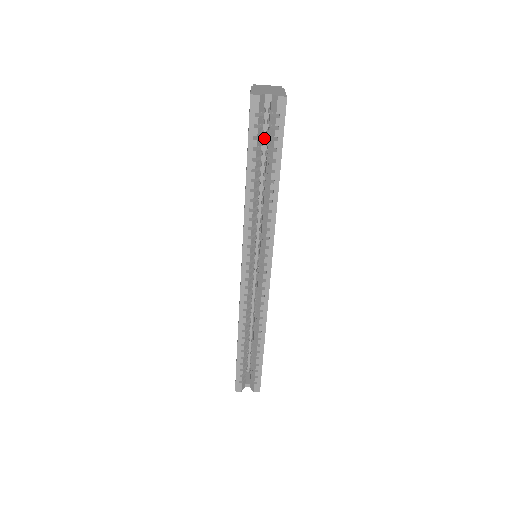
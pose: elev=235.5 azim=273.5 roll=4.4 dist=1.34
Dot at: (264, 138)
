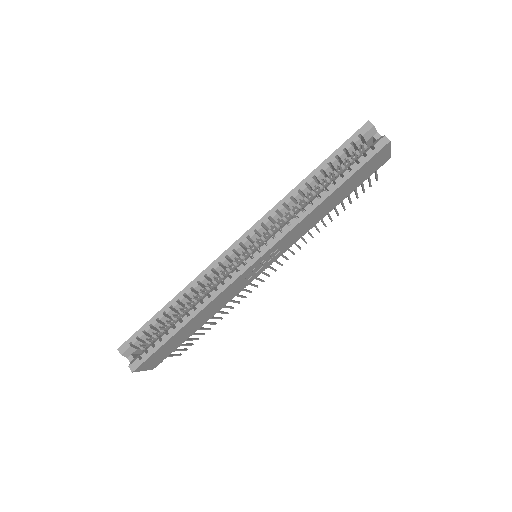
Dot at: occluded
